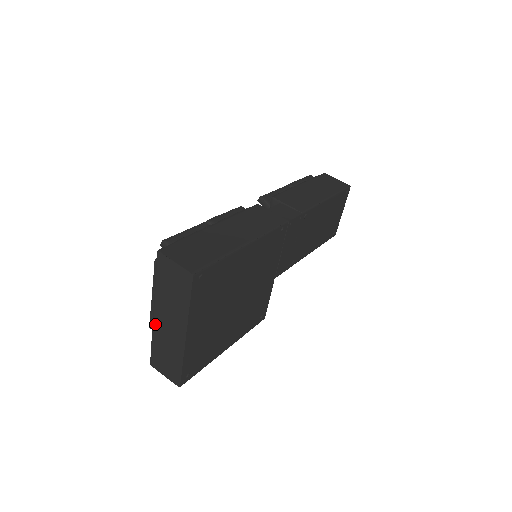
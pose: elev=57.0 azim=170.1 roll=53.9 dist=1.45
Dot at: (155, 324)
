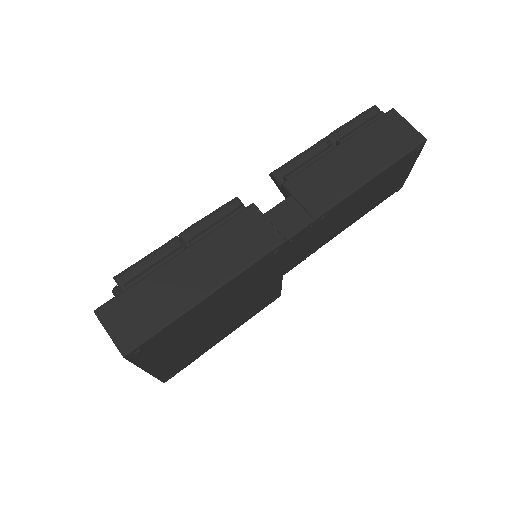
Dot at: occluded
